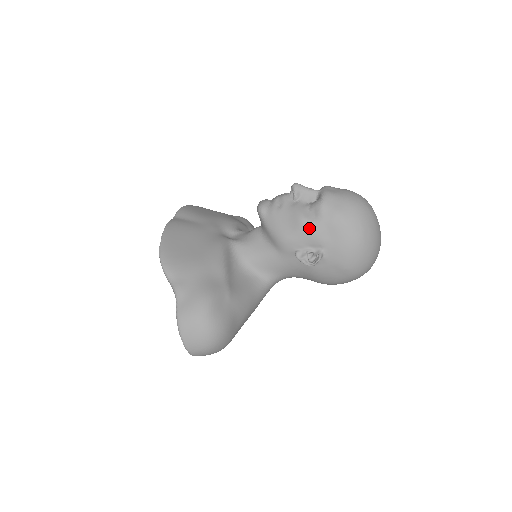
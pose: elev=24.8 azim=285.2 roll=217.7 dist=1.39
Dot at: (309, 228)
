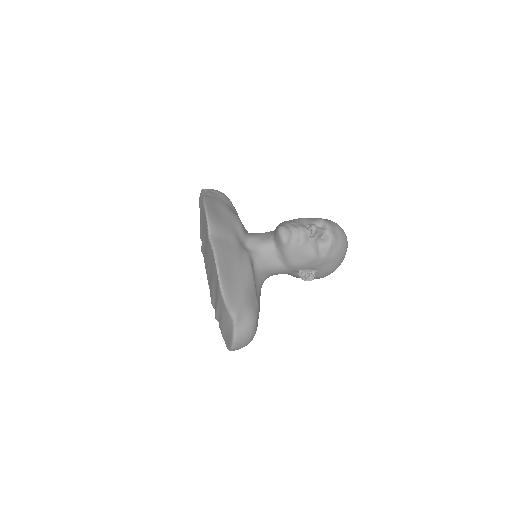
Dot at: (317, 261)
